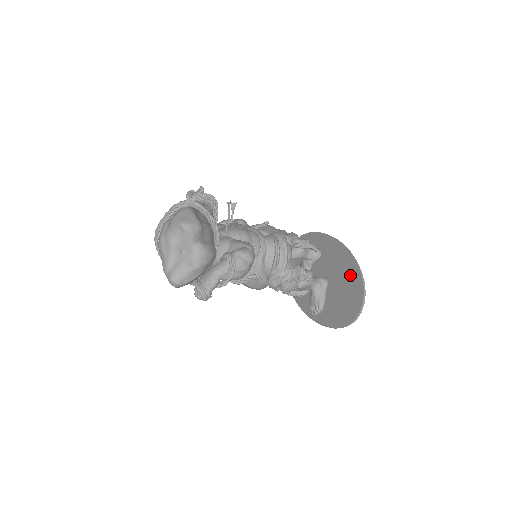
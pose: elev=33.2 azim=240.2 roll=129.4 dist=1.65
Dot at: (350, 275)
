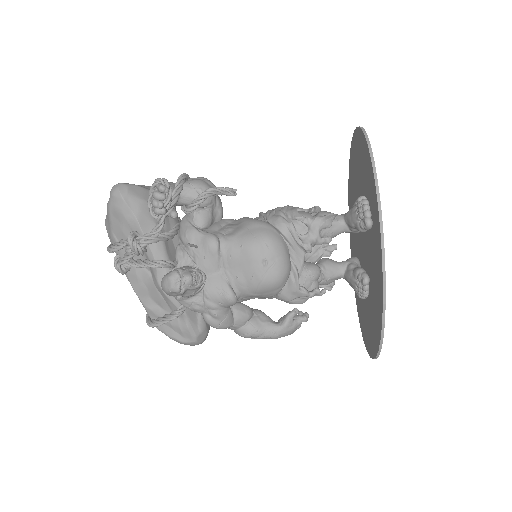
Dot at: (352, 179)
